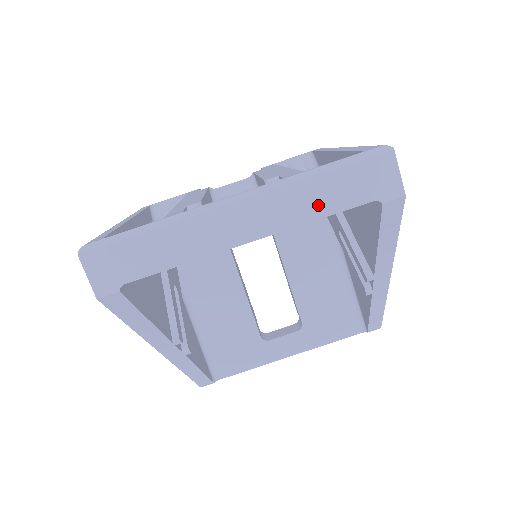
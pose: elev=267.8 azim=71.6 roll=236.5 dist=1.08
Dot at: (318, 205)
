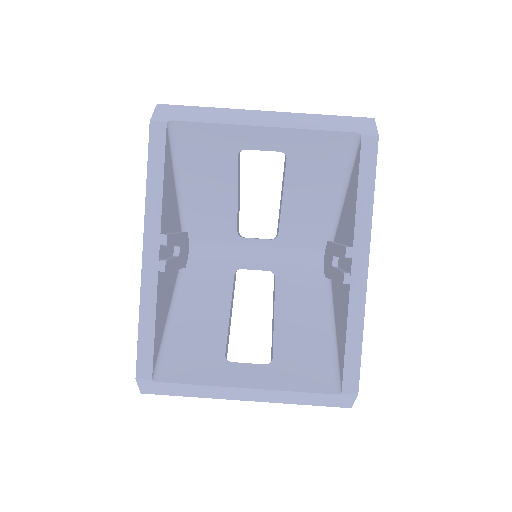
Dot at: (317, 125)
